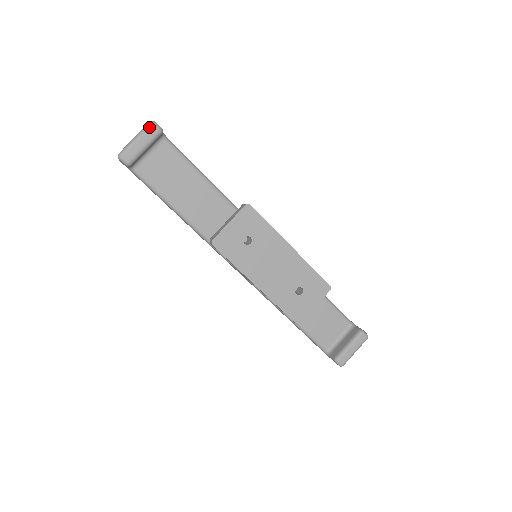
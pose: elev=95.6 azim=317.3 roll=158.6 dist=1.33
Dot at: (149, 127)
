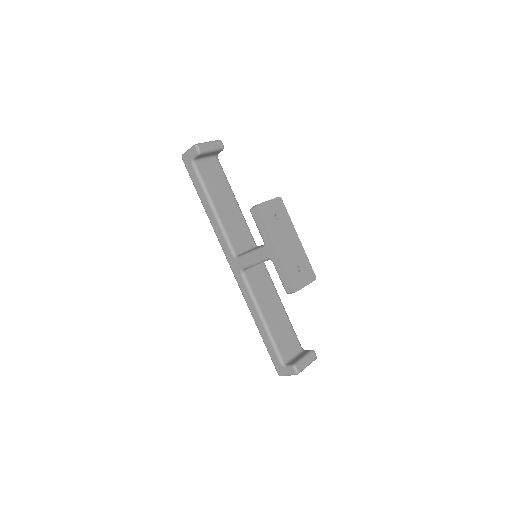
Dot at: (218, 141)
